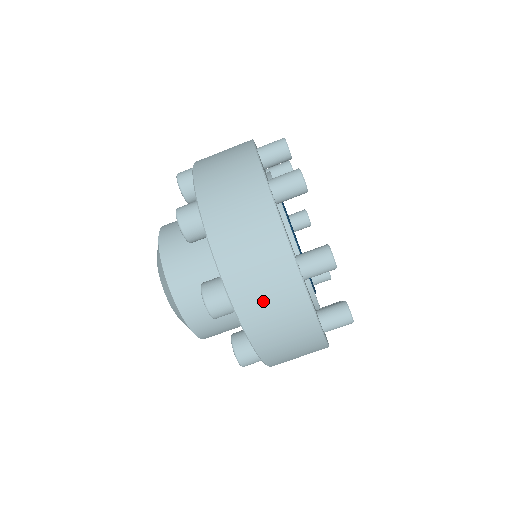
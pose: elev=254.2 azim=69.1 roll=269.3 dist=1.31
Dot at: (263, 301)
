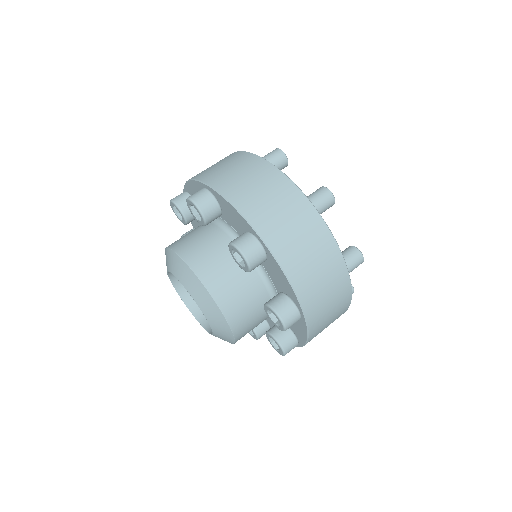
Dot at: (232, 174)
